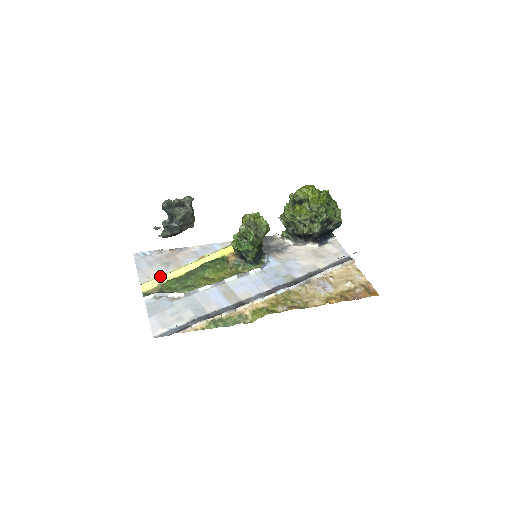
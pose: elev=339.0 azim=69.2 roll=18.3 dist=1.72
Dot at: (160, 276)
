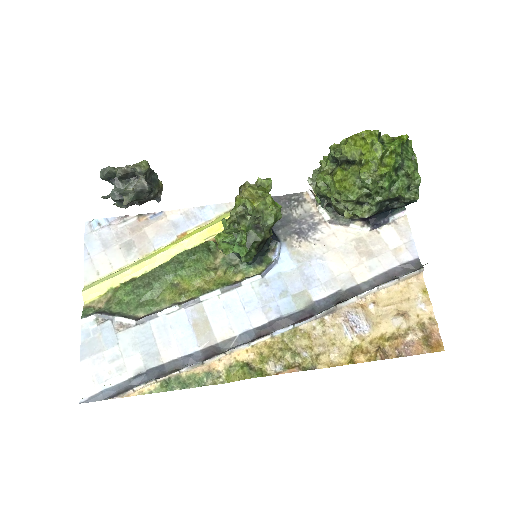
Dot at: (113, 274)
